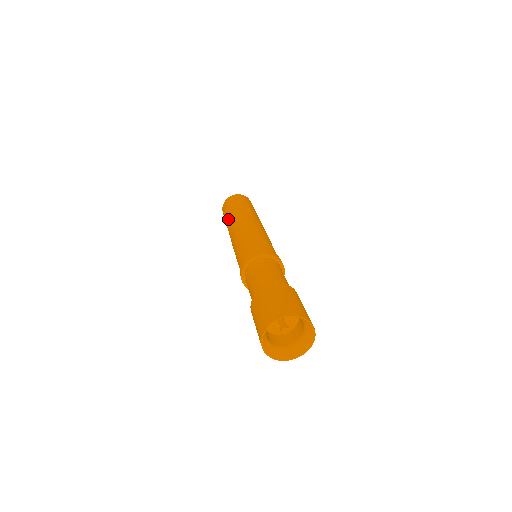
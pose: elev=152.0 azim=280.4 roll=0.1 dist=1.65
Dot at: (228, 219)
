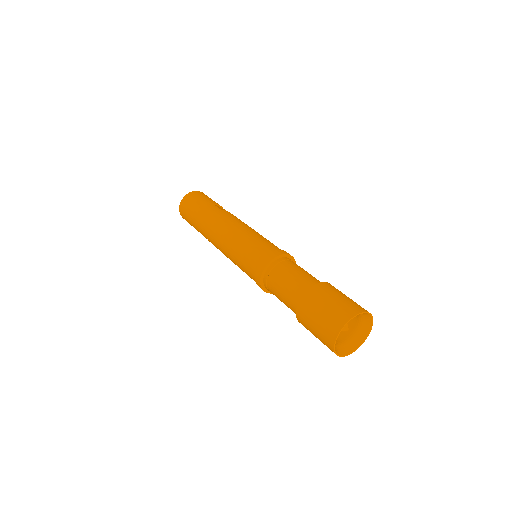
Dot at: (206, 212)
